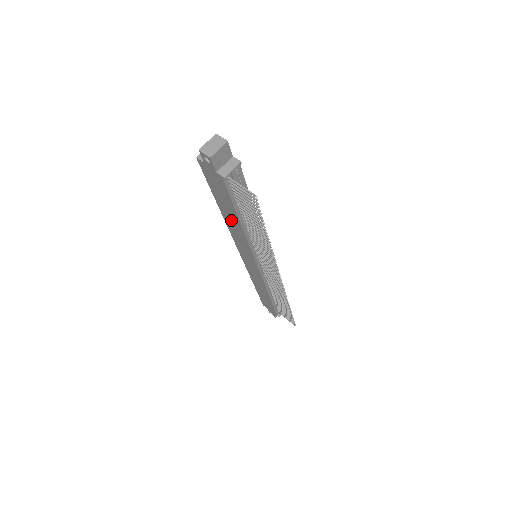
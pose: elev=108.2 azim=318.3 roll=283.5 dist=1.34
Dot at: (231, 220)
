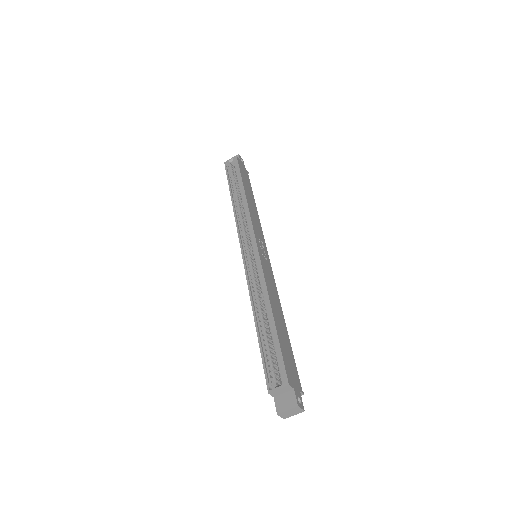
Dot at: occluded
